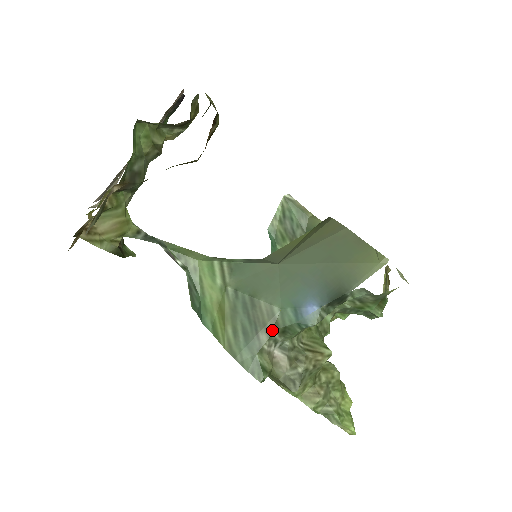
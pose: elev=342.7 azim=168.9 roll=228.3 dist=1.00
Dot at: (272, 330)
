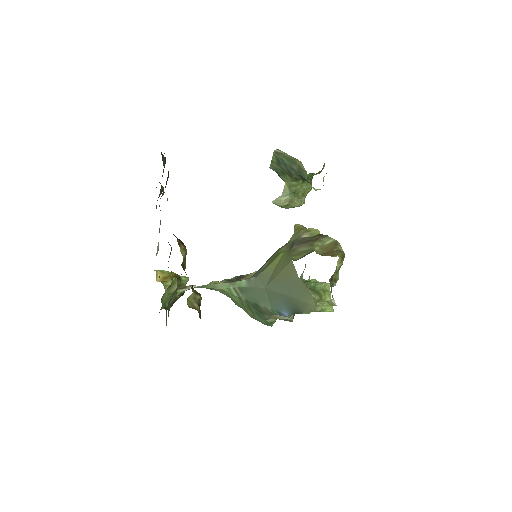
Dot at: (270, 315)
